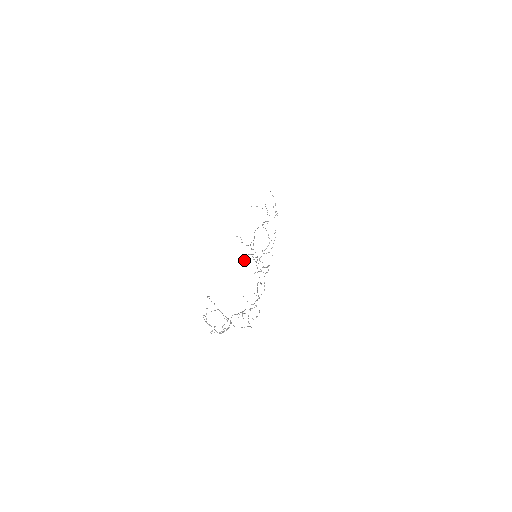
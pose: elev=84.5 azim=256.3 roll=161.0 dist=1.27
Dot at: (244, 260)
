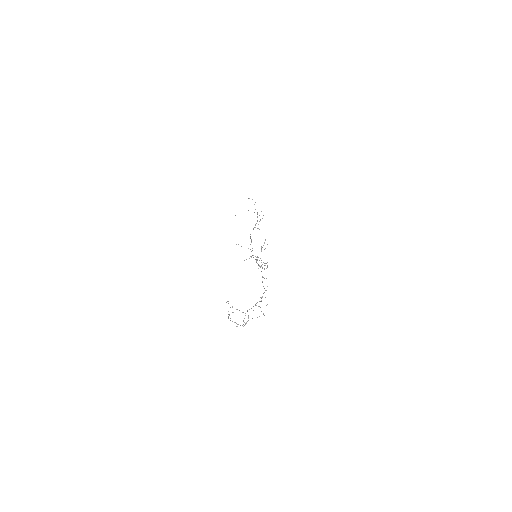
Dot at: (249, 258)
